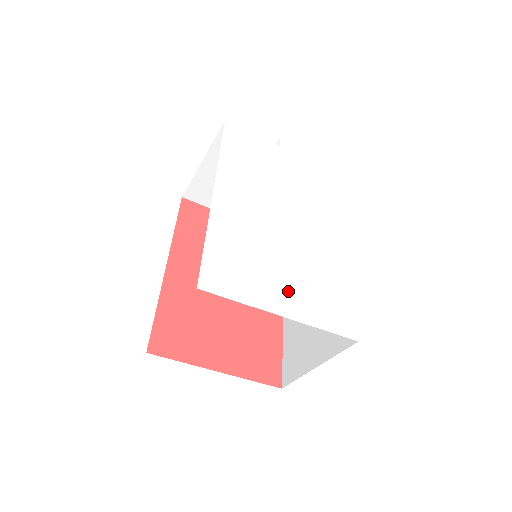
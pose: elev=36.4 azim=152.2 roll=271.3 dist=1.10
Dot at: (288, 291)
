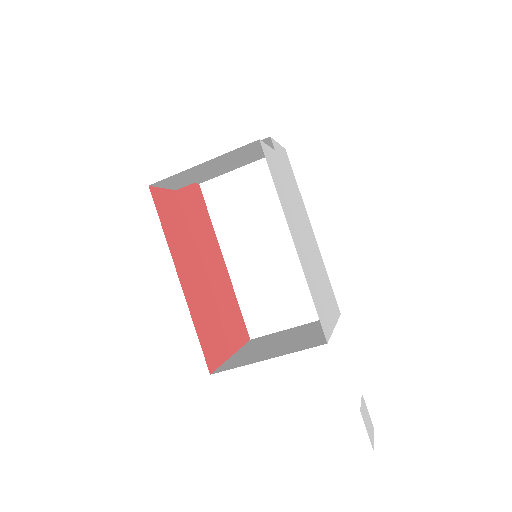
Dot at: (328, 304)
